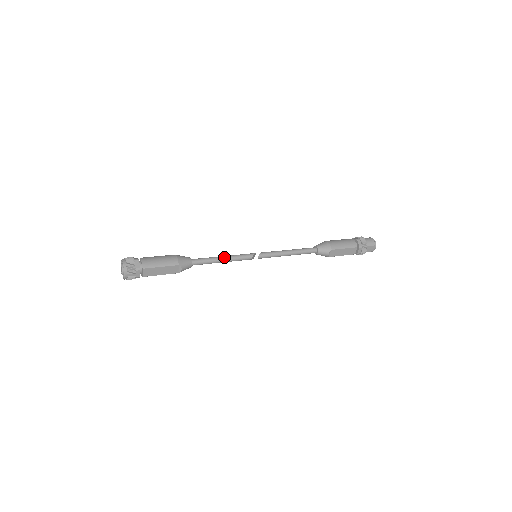
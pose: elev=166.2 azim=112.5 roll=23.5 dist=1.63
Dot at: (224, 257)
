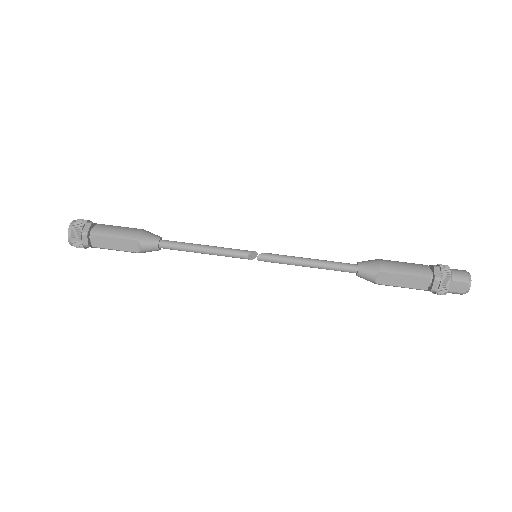
Dot at: (207, 246)
